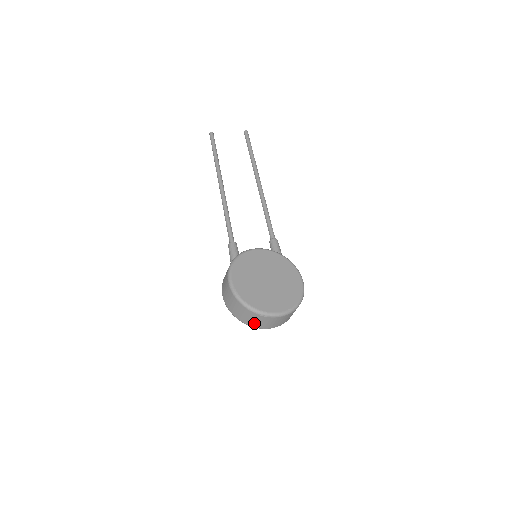
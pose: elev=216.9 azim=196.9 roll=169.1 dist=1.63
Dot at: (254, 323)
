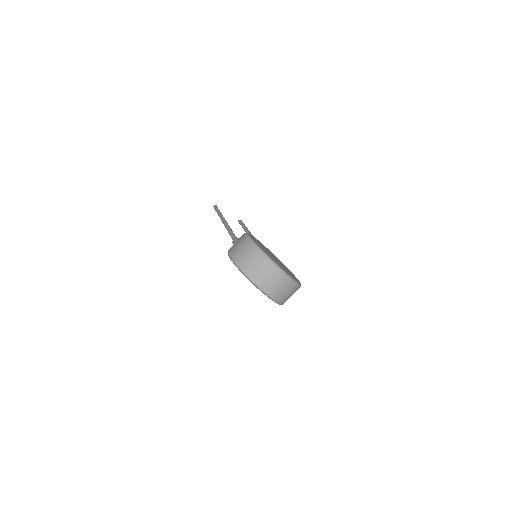
Dot at: (259, 276)
